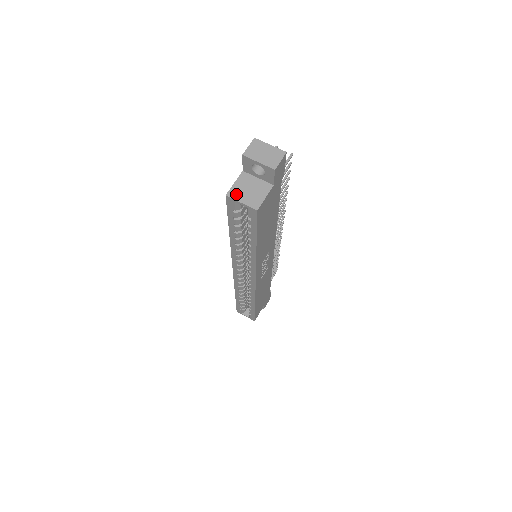
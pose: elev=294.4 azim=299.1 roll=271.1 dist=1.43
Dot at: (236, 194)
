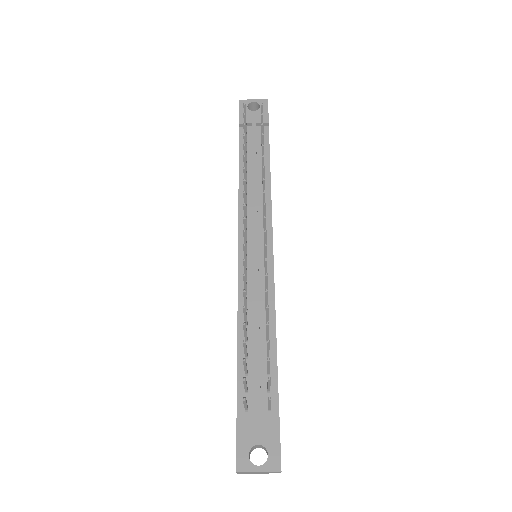
Dot at: occluded
